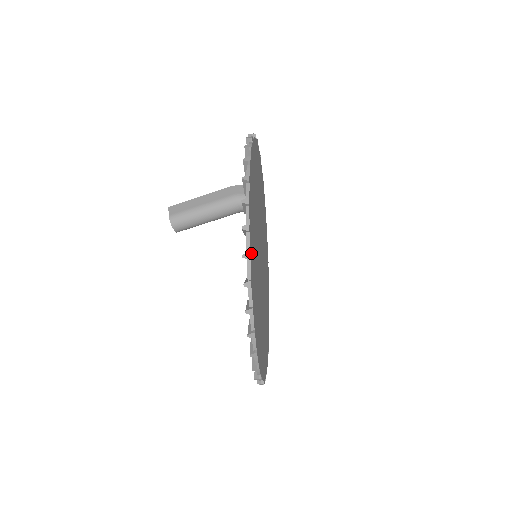
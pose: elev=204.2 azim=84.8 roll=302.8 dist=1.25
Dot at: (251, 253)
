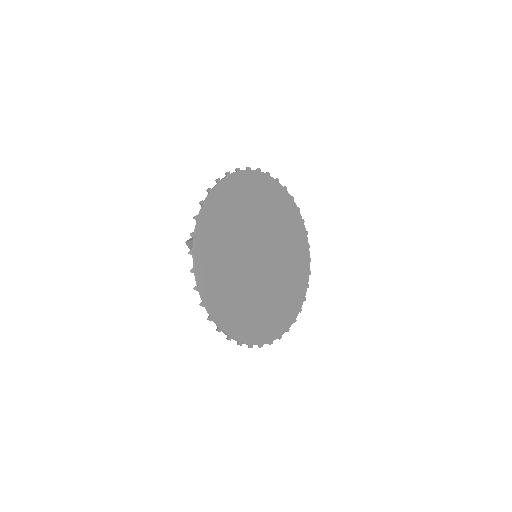
Dot at: (241, 335)
